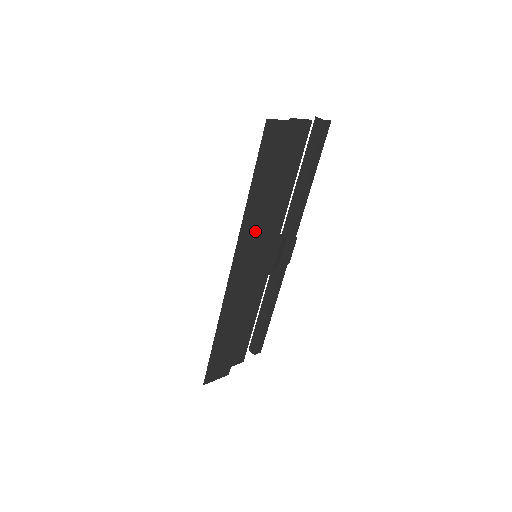
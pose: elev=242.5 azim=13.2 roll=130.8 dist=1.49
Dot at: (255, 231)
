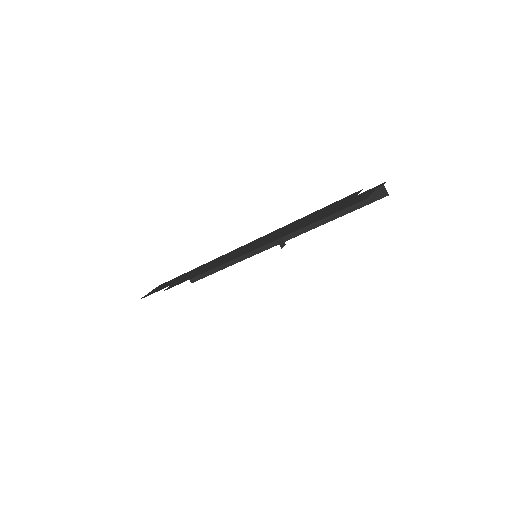
Dot at: occluded
